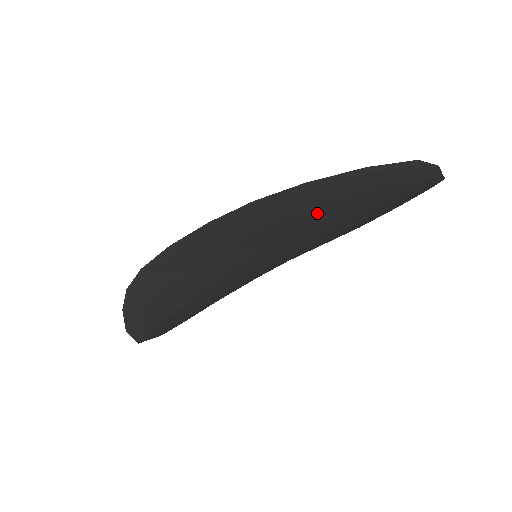
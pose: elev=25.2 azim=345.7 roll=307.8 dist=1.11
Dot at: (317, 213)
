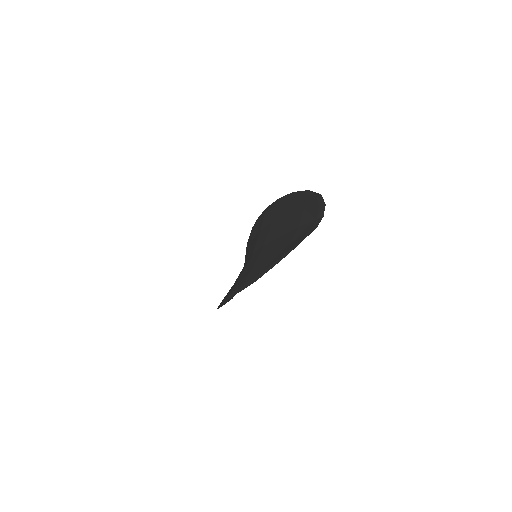
Dot at: occluded
